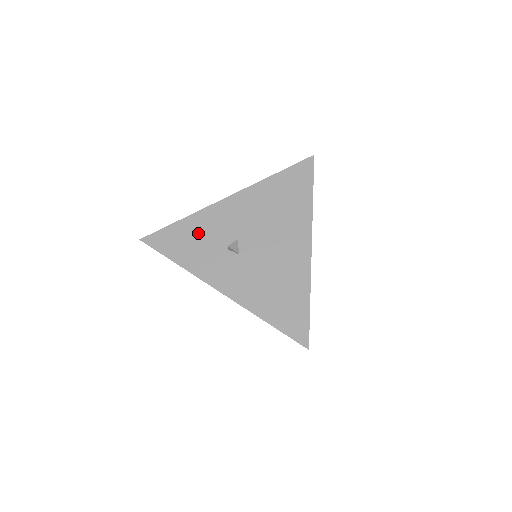
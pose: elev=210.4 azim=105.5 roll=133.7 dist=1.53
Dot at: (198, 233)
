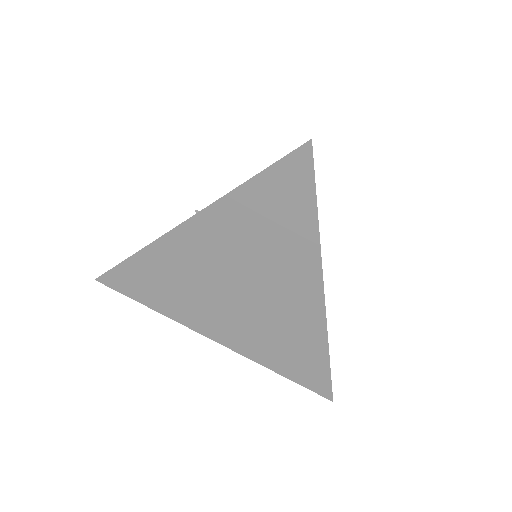
Dot at: occluded
